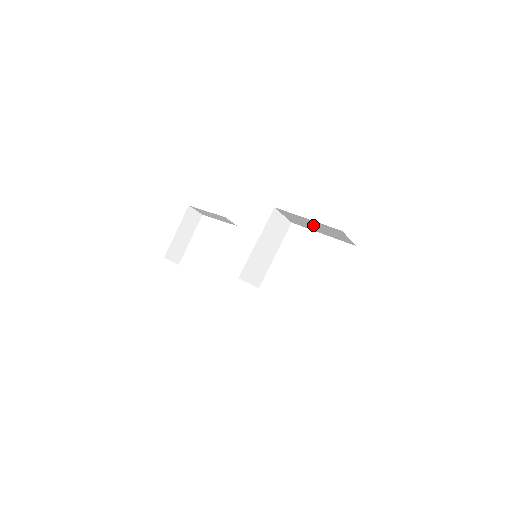
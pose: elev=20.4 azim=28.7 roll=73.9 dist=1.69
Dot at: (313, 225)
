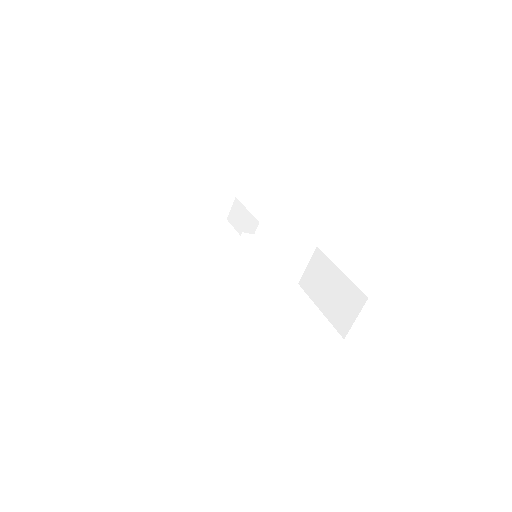
Dot at: (331, 287)
